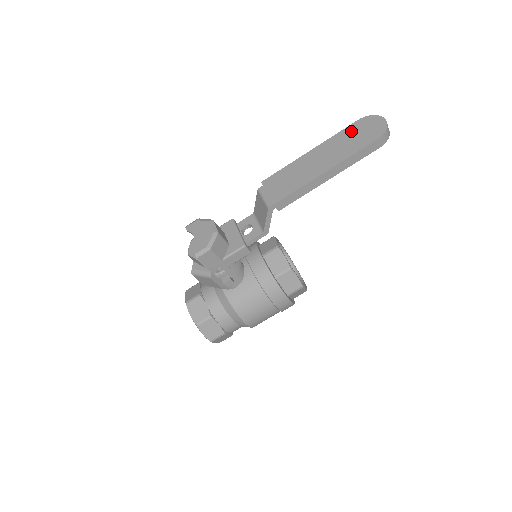
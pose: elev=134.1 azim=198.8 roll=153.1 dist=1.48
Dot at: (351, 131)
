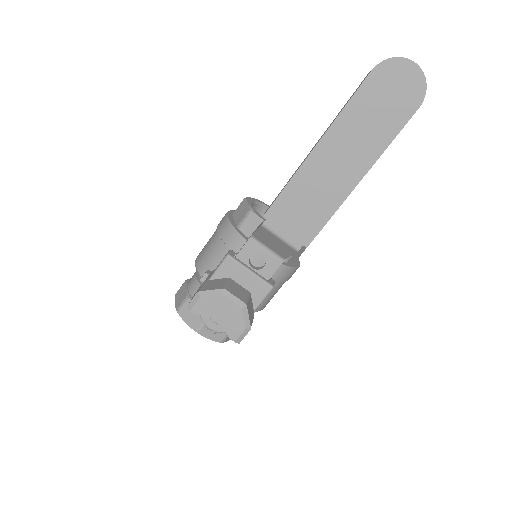
Dot at: (369, 97)
